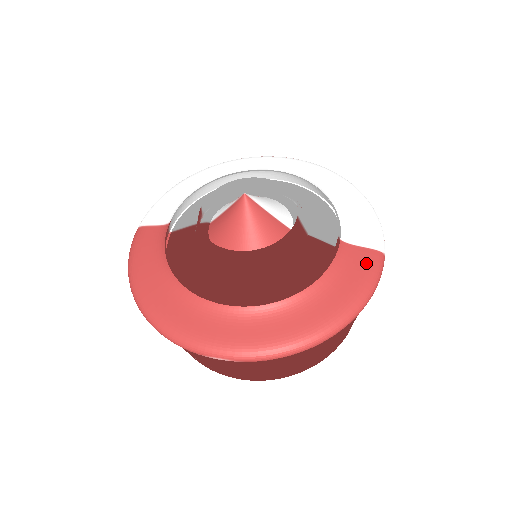
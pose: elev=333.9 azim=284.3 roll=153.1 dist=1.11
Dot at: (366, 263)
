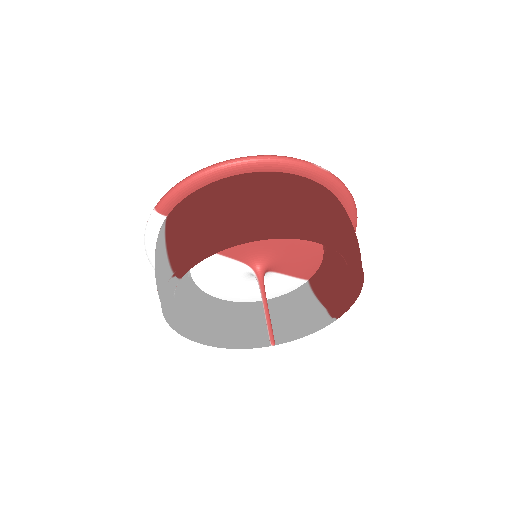
Dot at: occluded
